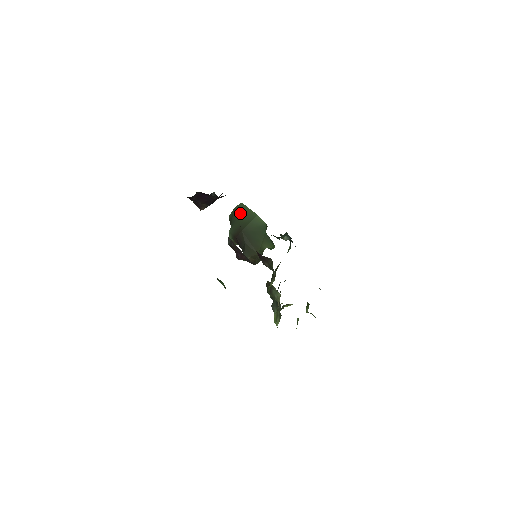
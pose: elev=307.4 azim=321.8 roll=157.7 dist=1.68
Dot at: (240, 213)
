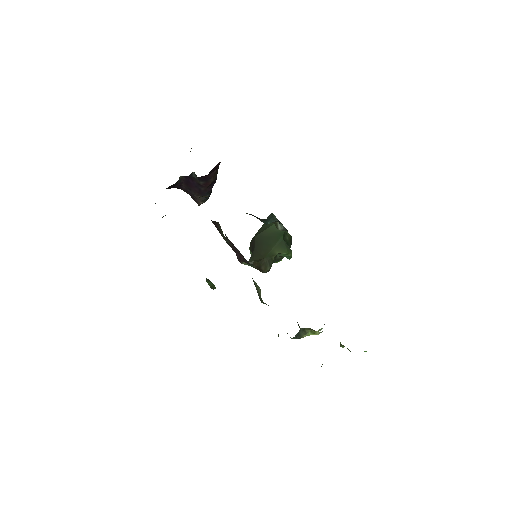
Dot at: (265, 224)
